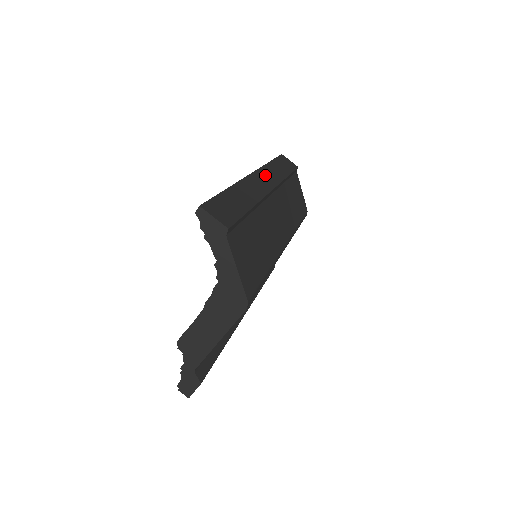
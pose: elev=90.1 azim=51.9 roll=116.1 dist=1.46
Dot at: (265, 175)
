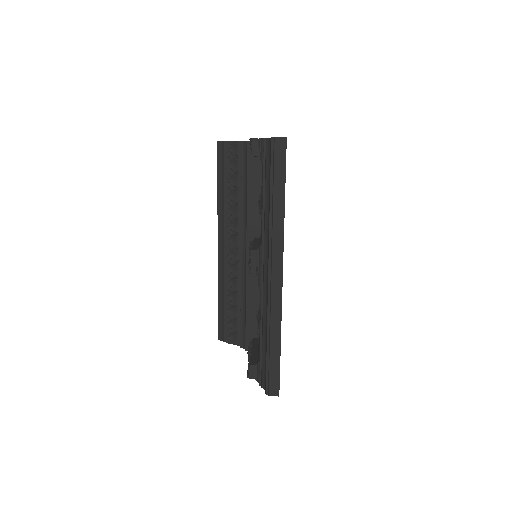
Dot at: occluded
